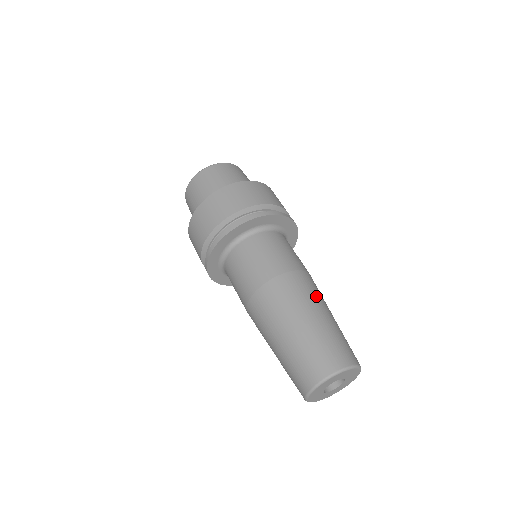
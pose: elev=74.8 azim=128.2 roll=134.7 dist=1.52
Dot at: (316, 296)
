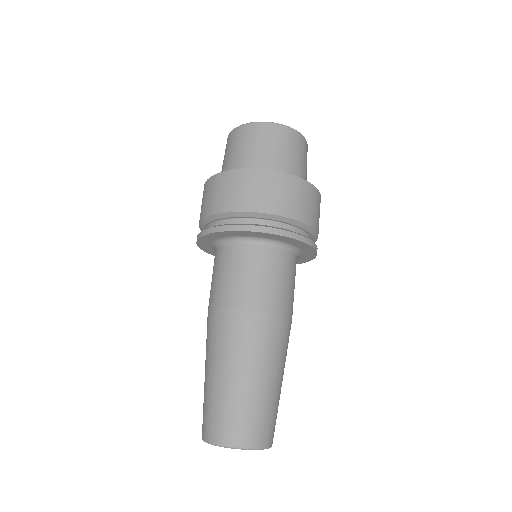
Dot at: (286, 355)
